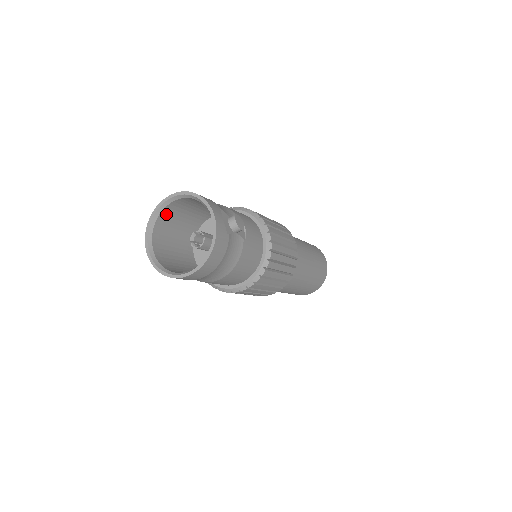
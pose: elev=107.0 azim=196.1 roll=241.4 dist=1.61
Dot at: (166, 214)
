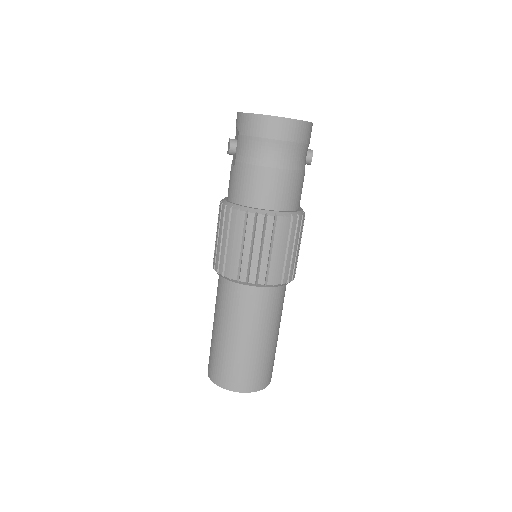
Dot at: occluded
